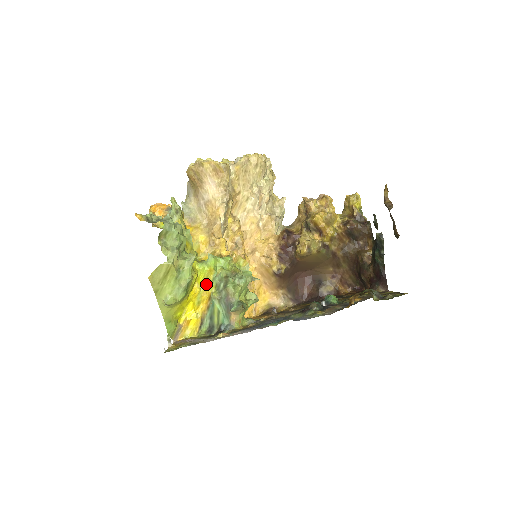
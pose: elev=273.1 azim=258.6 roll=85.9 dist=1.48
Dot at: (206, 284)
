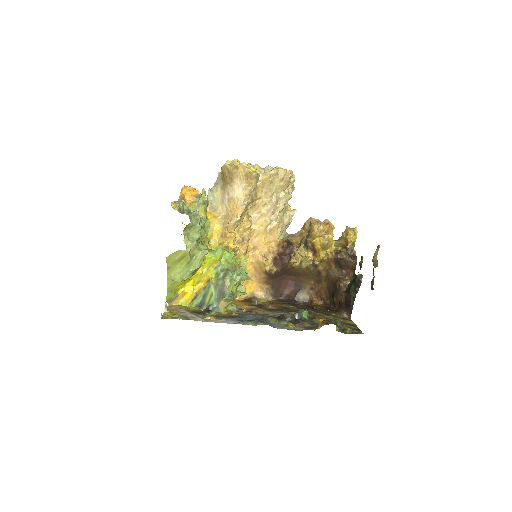
Dot at: (209, 269)
